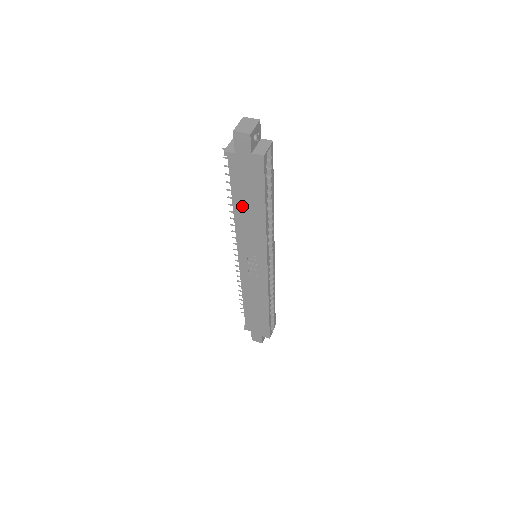
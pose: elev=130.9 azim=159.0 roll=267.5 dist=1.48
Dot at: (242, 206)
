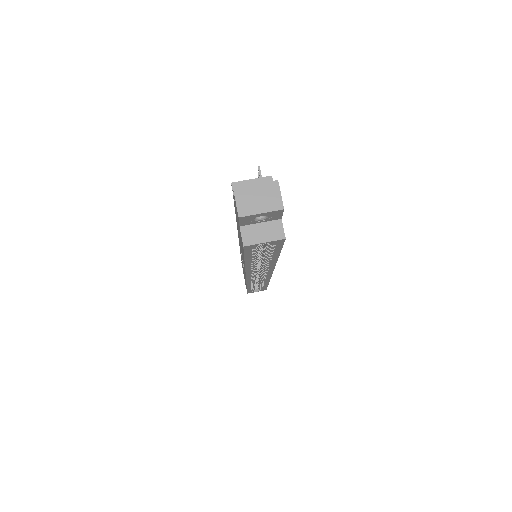
Dot at: occluded
